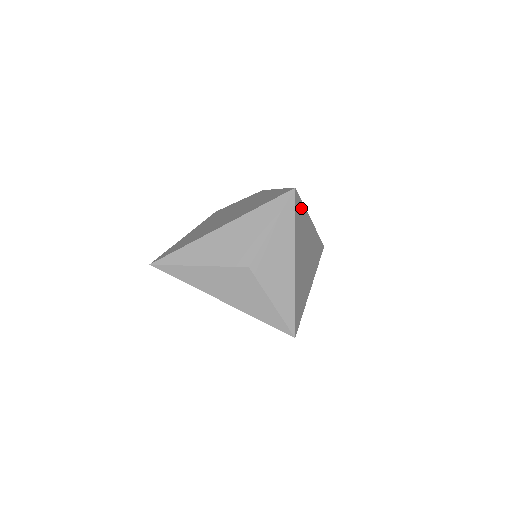
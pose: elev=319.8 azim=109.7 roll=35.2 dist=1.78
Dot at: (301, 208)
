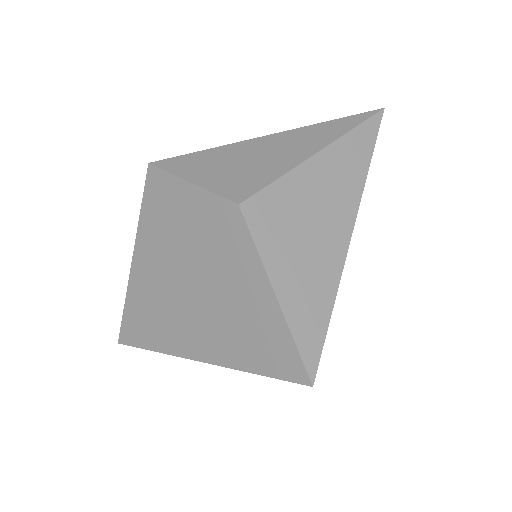
Dot at: occluded
